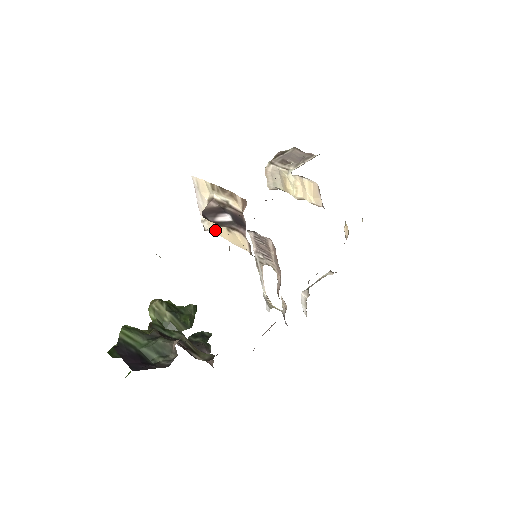
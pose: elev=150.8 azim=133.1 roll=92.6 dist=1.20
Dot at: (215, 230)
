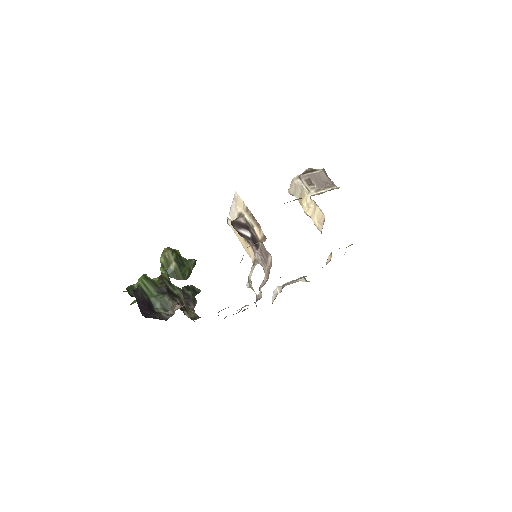
Dot at: (235, 230)
